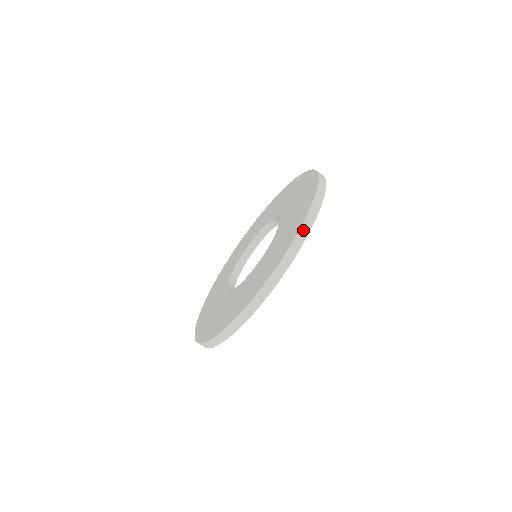
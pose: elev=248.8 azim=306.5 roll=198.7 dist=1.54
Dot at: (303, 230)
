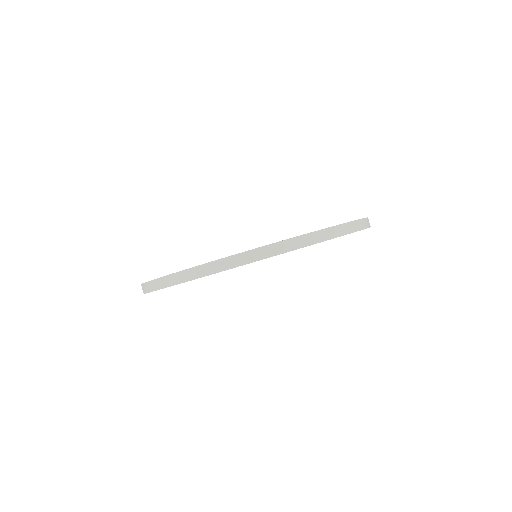
Dot at: (298, 240)
